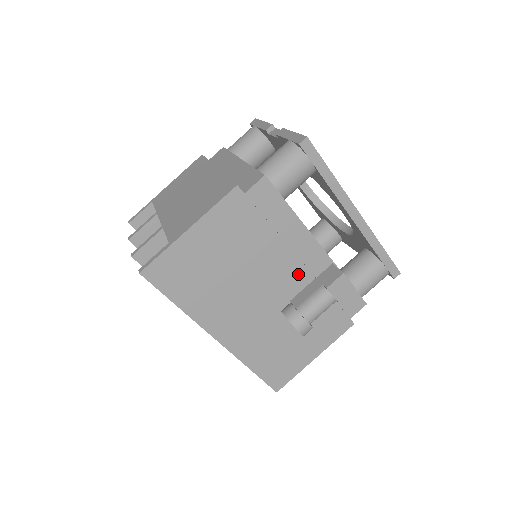
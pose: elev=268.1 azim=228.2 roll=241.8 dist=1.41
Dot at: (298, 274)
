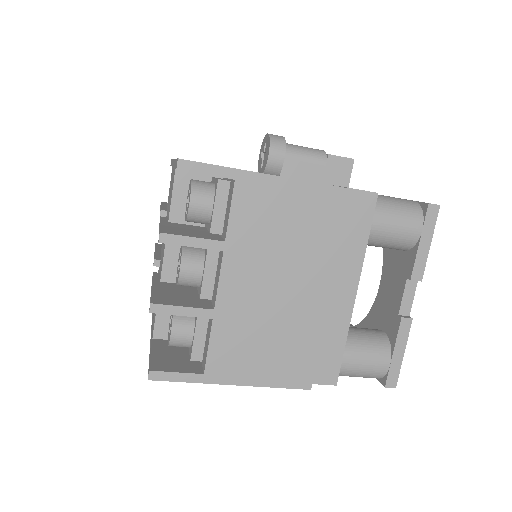
Dot at: occluded
